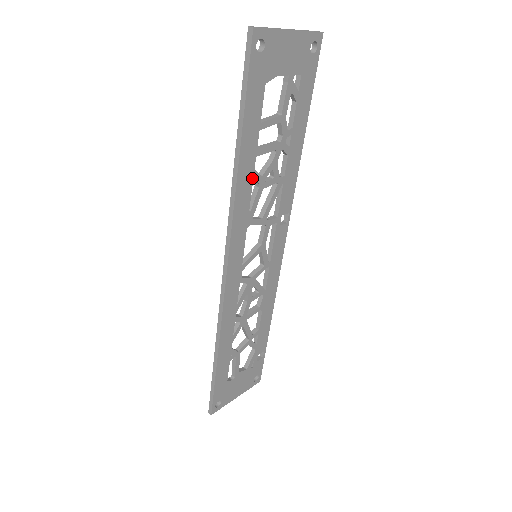
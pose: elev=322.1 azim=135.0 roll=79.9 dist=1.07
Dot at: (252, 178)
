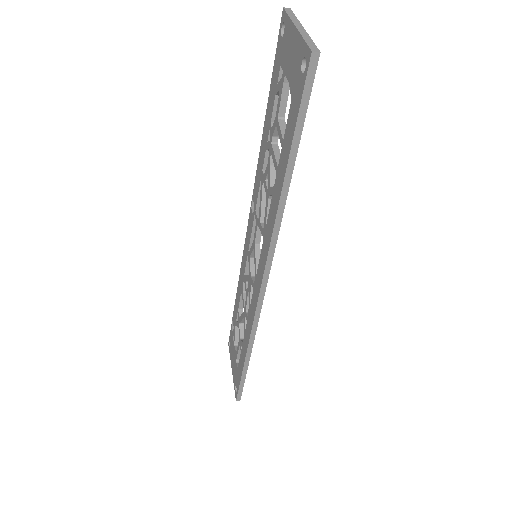
Dot at: occluded
